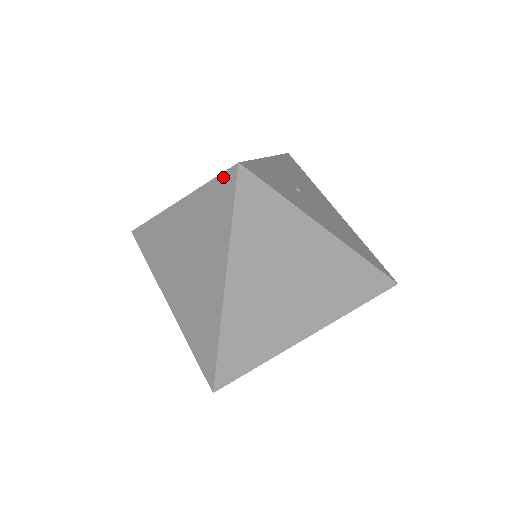
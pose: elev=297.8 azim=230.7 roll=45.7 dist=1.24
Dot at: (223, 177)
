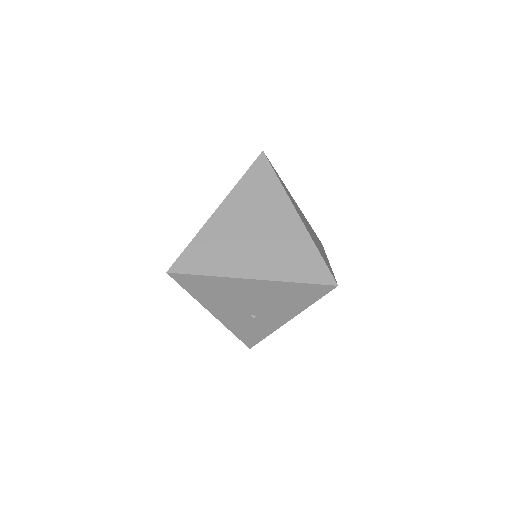
Dot at: (256, 164)
